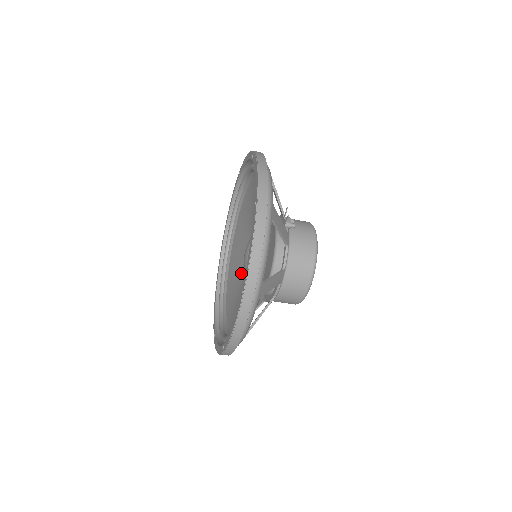
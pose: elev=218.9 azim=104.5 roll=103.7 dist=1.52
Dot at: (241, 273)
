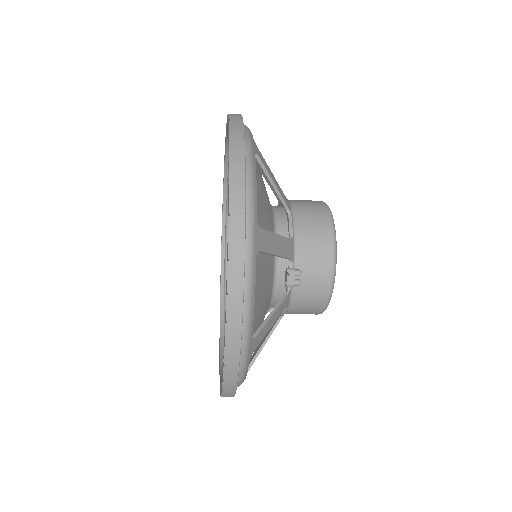
Dot at: occluded
